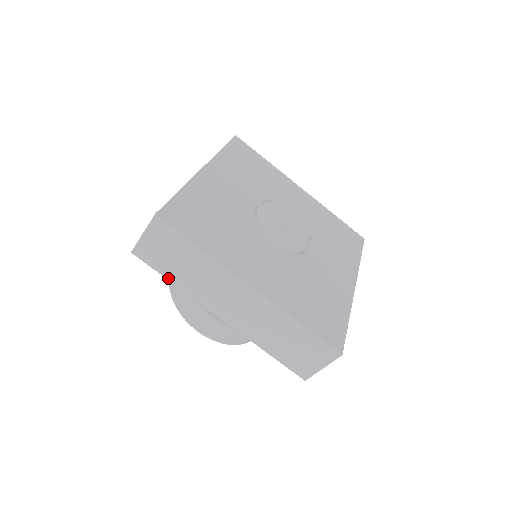
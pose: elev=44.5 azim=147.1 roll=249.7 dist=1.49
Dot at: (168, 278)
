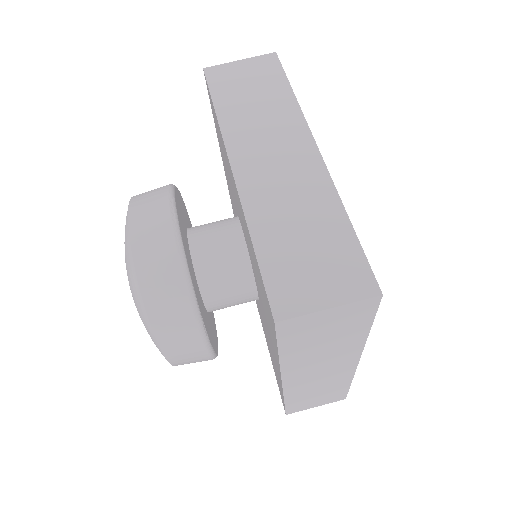
Dot at: (216, 104)
